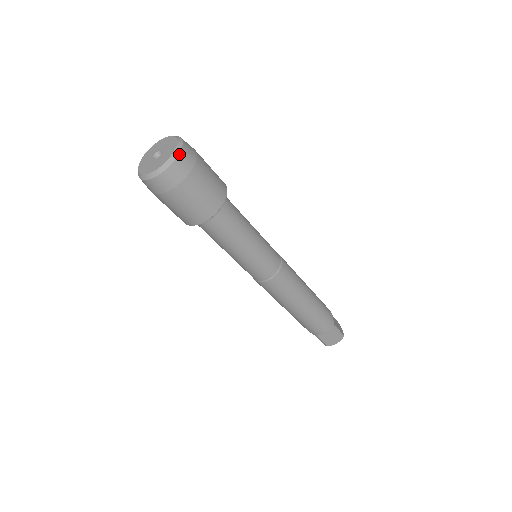
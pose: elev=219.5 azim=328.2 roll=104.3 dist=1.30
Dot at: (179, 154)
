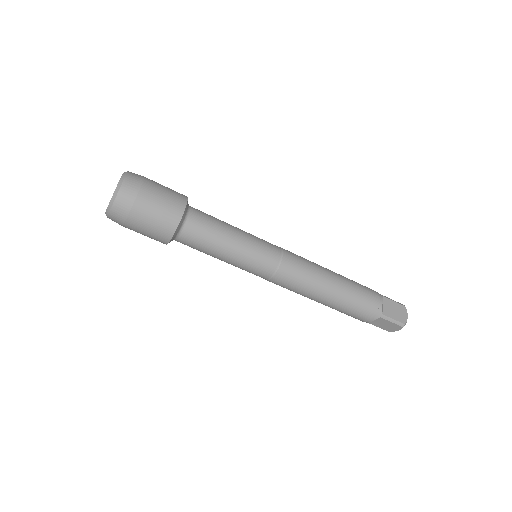
Dot at: (116, 197)
